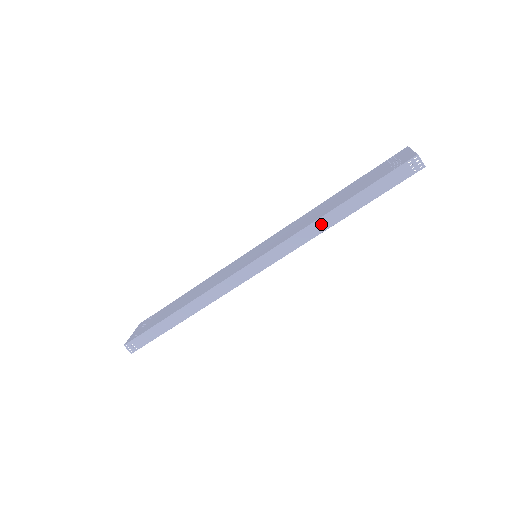
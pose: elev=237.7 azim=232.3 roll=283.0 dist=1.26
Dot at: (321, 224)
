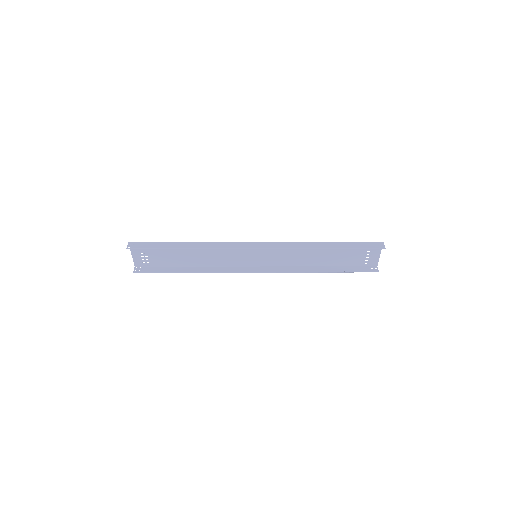
Dot at: (312, 245)
